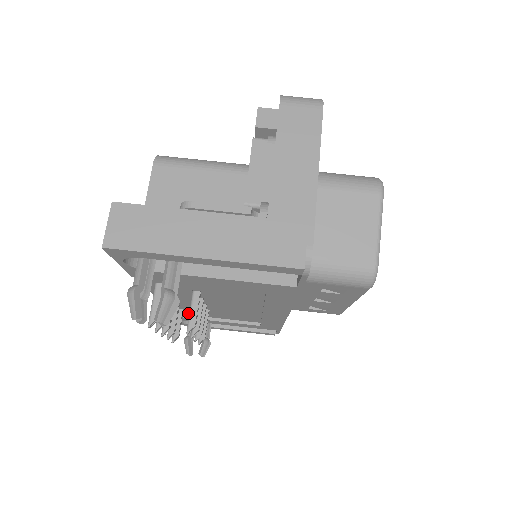
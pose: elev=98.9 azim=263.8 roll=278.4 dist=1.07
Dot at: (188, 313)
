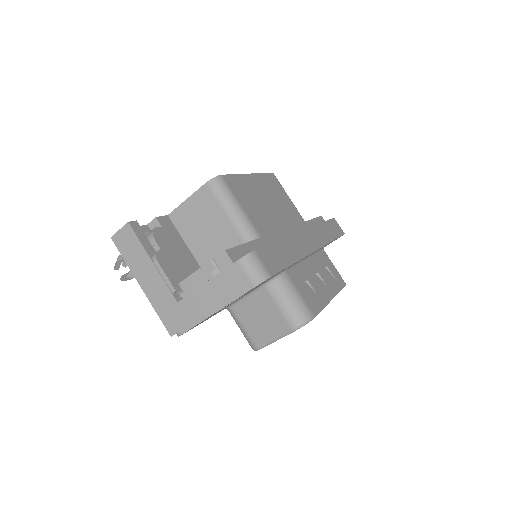
Dot at: occluded
